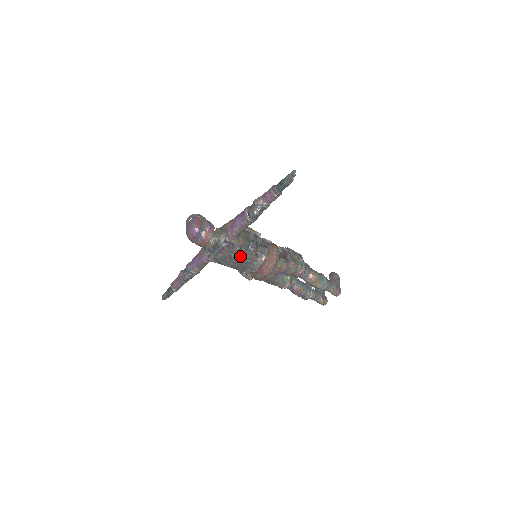
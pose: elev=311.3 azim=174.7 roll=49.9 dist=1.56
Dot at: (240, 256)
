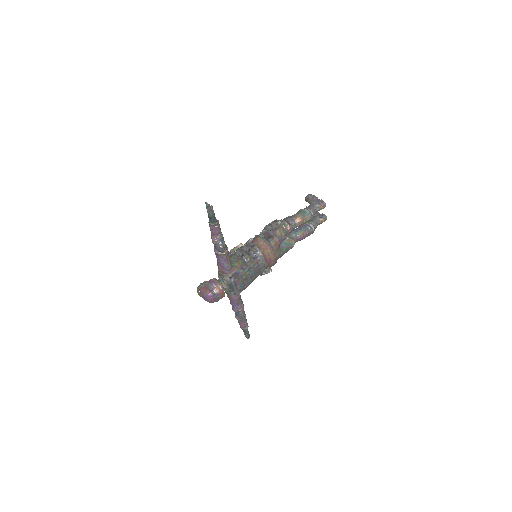
Dot at: (248, 272)
